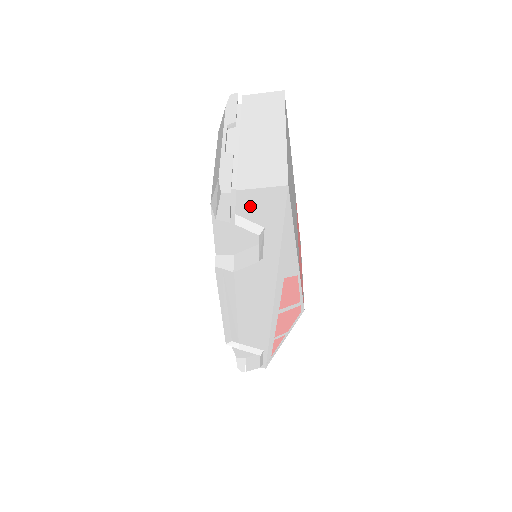
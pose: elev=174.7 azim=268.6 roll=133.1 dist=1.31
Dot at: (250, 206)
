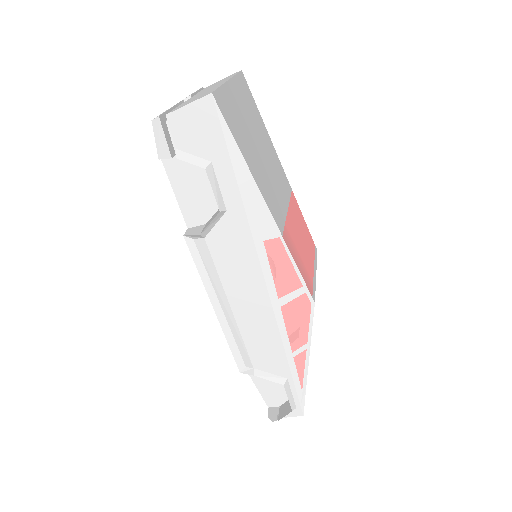
Dot at: (186, 134)
